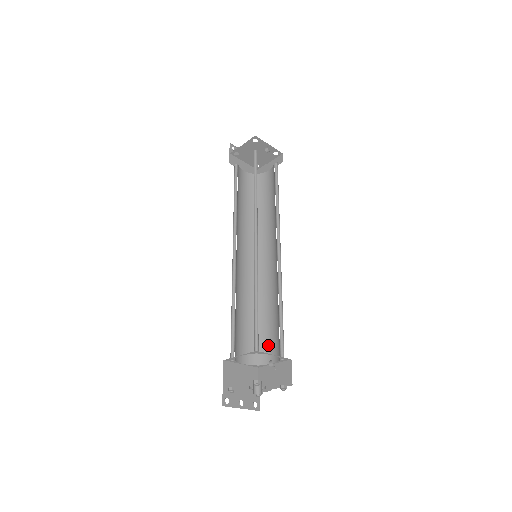
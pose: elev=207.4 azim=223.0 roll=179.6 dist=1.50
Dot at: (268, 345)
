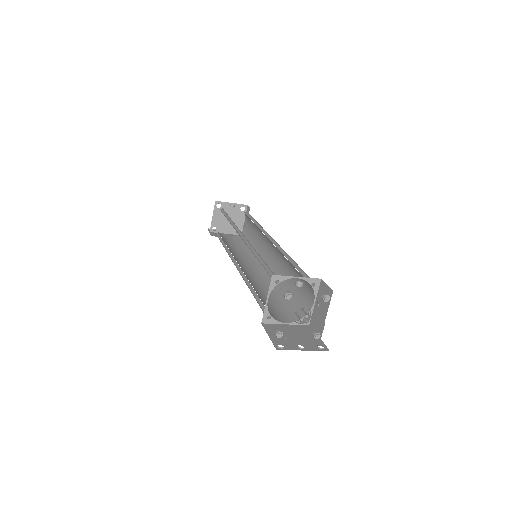
Dot at: (303, 298)
